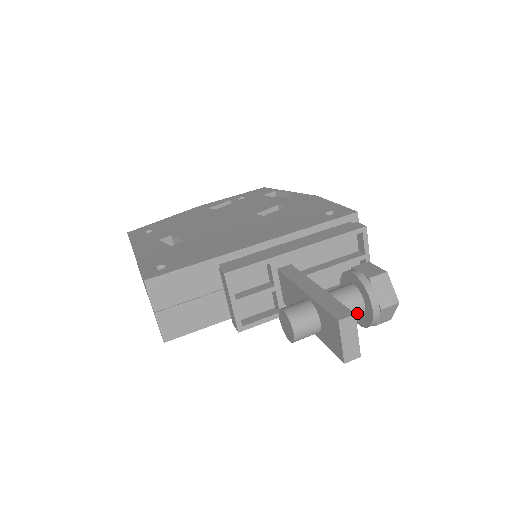
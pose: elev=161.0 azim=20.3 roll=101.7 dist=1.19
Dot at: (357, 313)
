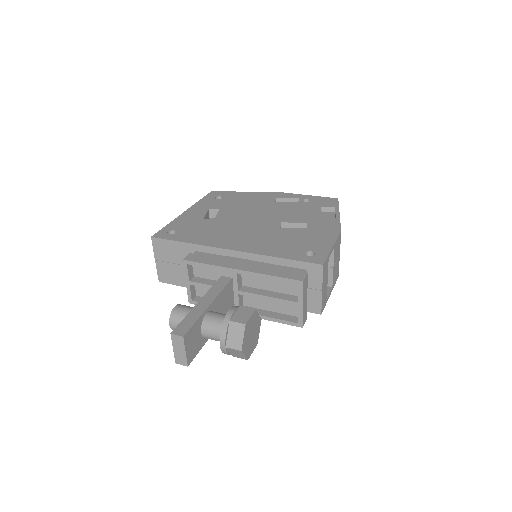
Dot at: (218, 339)
